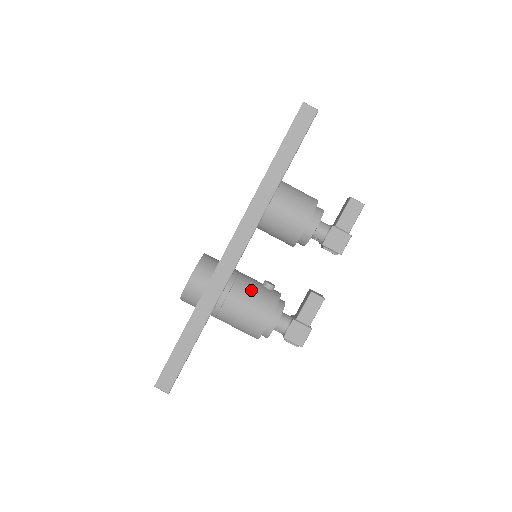
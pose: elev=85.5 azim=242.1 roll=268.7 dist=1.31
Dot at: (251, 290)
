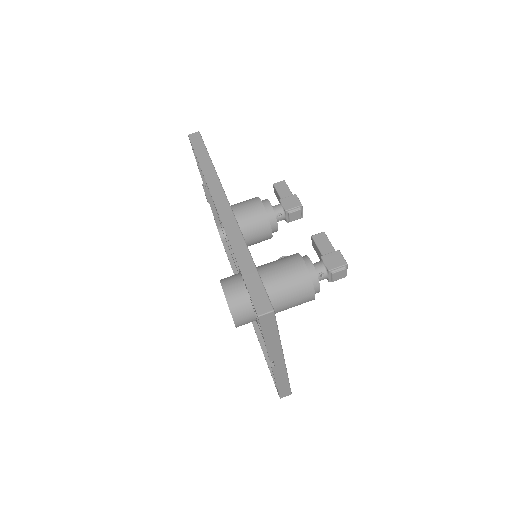
Dot at: (272, 262)
